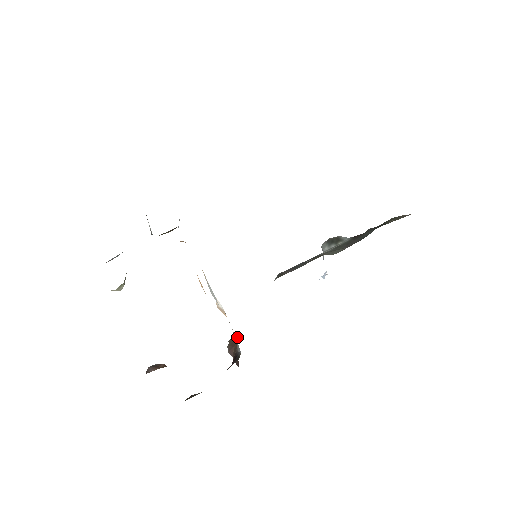
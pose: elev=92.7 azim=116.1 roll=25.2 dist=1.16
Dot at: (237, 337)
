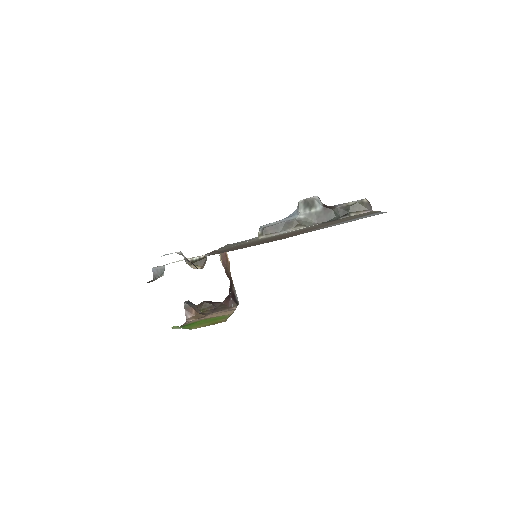
Dot at: (229, 261)
